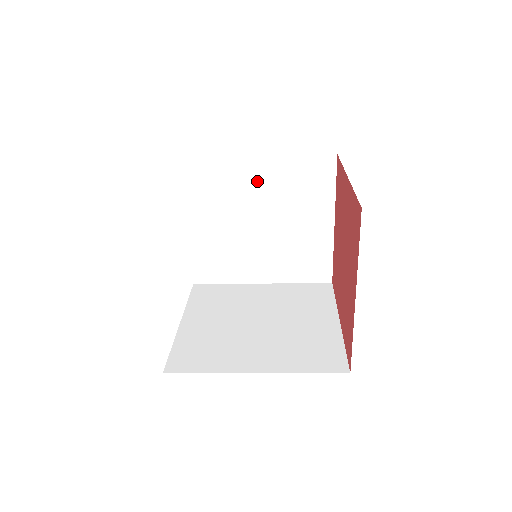
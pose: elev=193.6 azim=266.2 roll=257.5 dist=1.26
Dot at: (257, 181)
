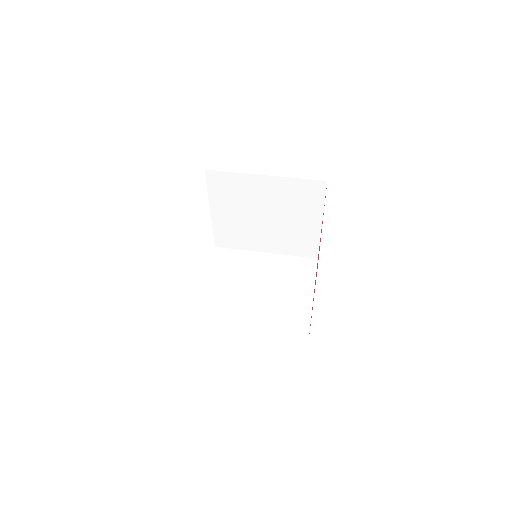
Dot at: (265, 190)
